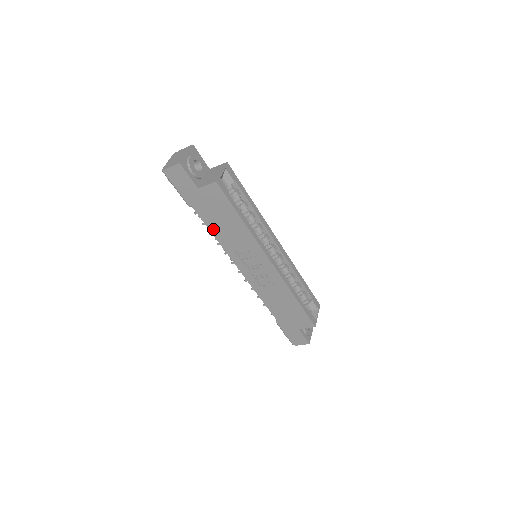
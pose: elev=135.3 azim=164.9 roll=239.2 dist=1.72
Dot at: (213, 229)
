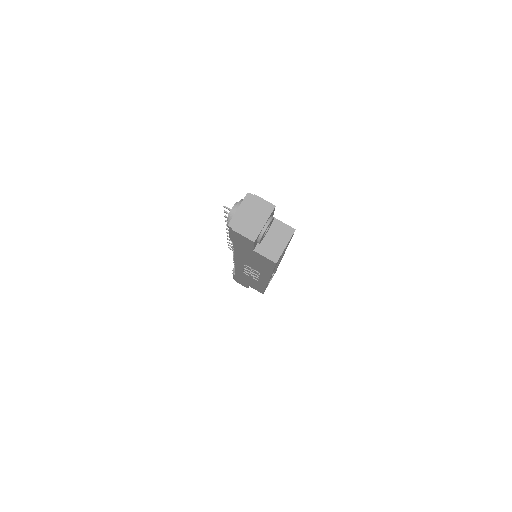
Dot at: (238, 253)
